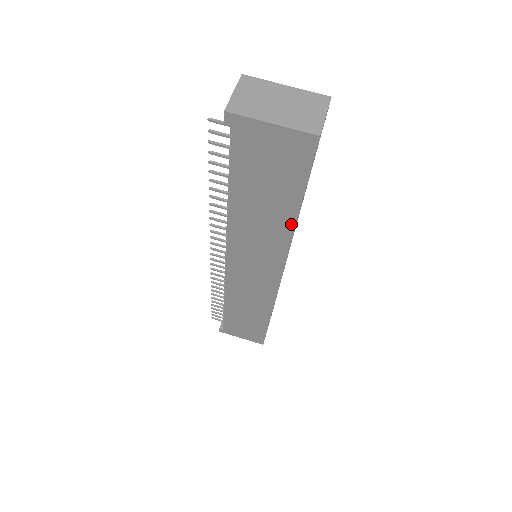
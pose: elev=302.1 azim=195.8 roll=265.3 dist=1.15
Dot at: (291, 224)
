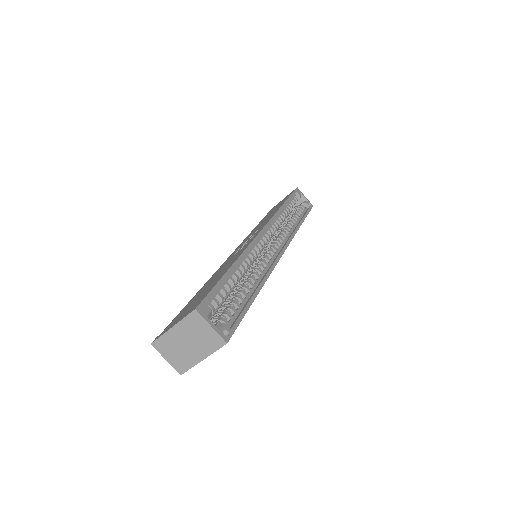
Dot at: (259, 291)
